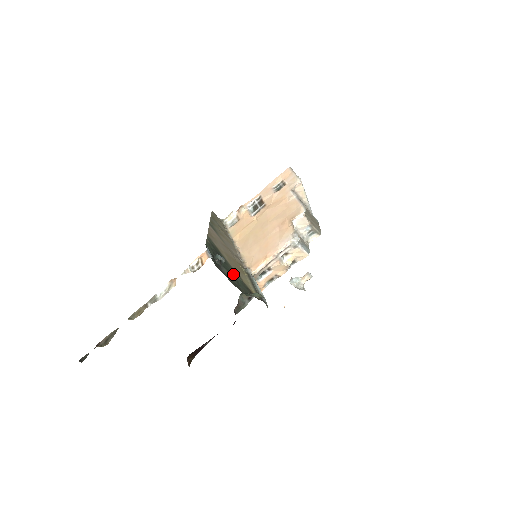
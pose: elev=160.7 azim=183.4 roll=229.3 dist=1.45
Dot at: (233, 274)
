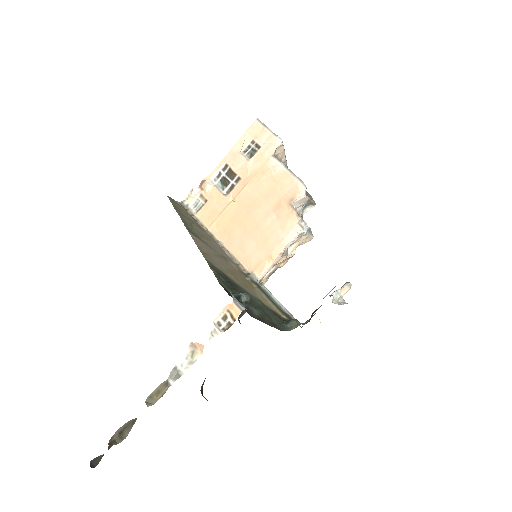
Dot at: (256, 304)
